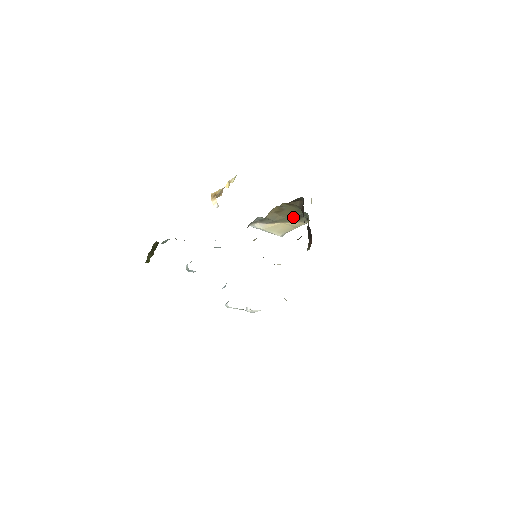
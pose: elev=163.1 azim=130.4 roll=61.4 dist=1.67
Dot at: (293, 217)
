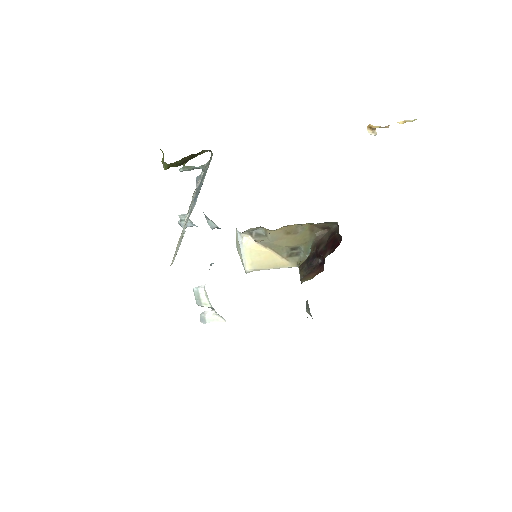
Dot at: (288, 251)
